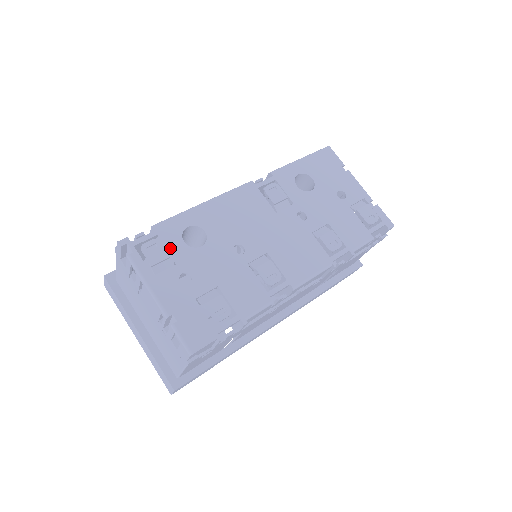
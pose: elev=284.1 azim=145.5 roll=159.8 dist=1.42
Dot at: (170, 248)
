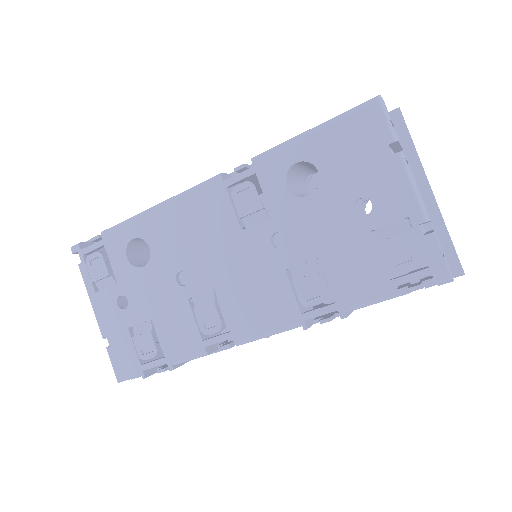
Dot at: (113, 263)
